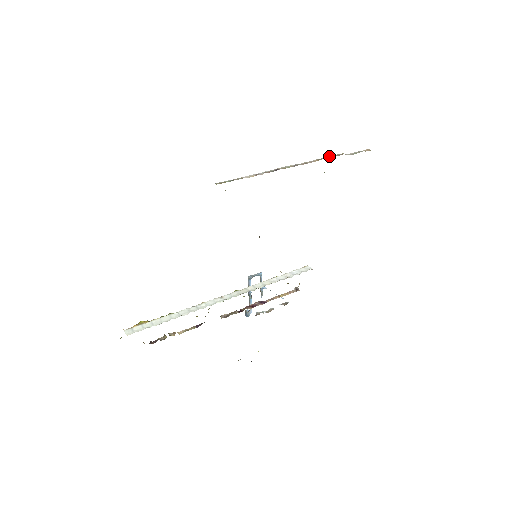
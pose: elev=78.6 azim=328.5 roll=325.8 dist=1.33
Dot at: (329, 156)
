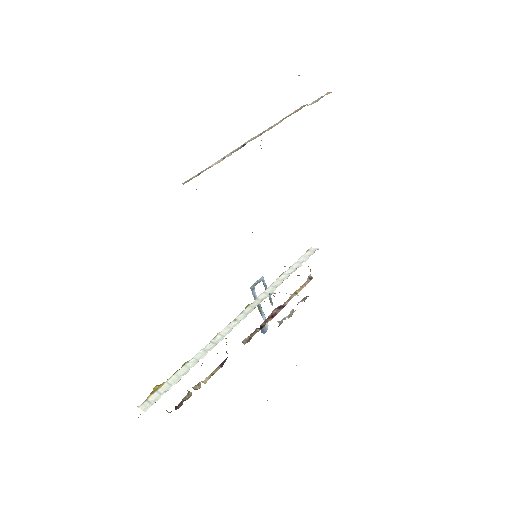
Dot at: occluded
